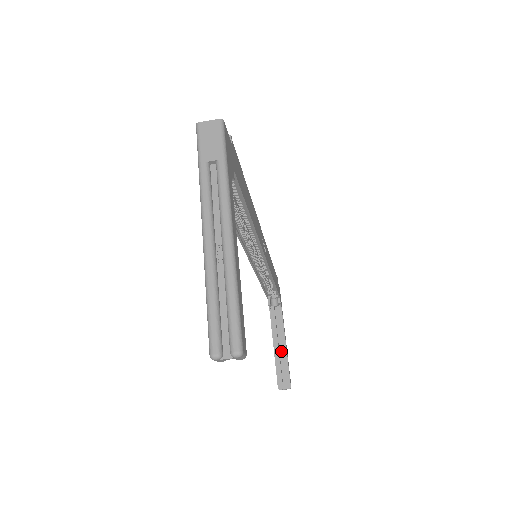
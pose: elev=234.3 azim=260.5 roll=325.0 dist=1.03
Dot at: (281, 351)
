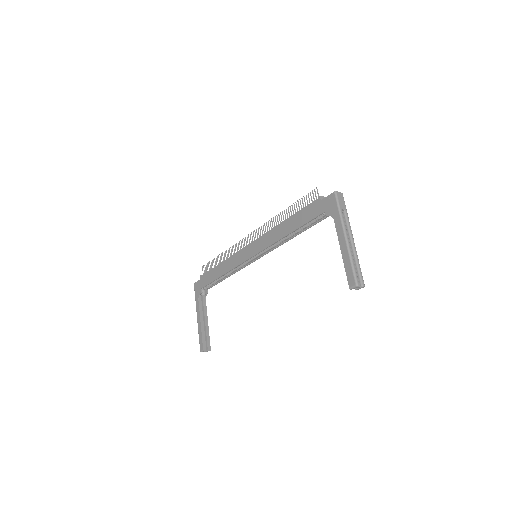
Dot at: (204, 326)
